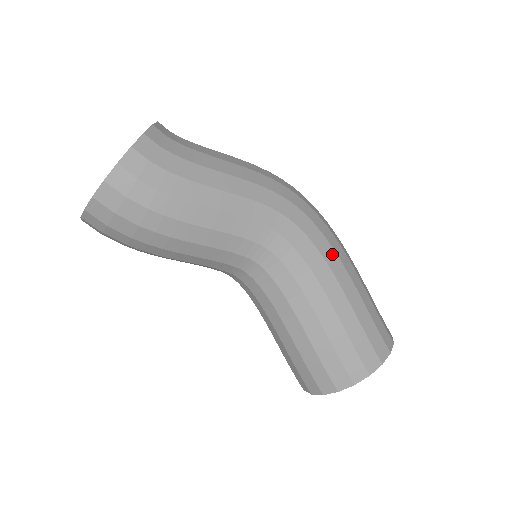
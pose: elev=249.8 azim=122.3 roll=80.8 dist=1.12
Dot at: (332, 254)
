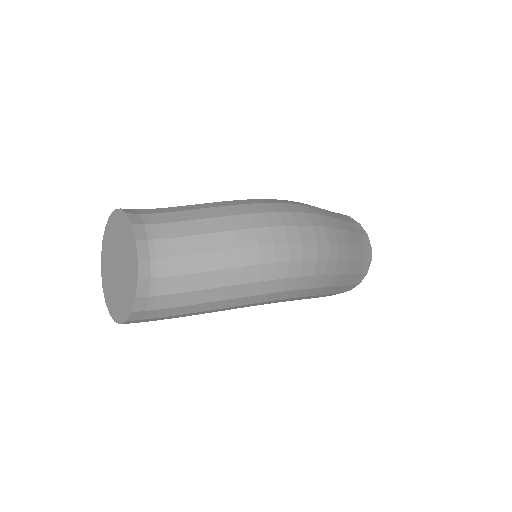
Dot at: occluded
